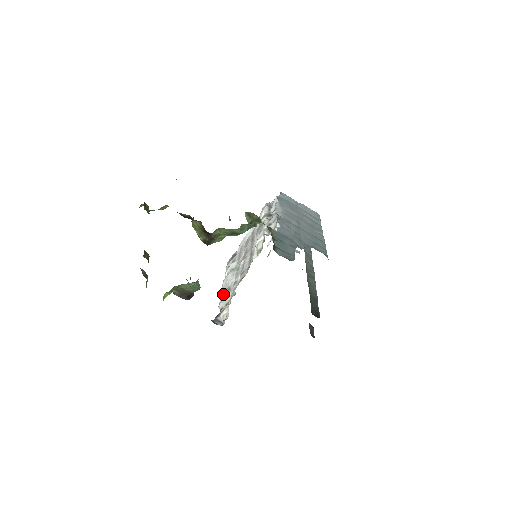
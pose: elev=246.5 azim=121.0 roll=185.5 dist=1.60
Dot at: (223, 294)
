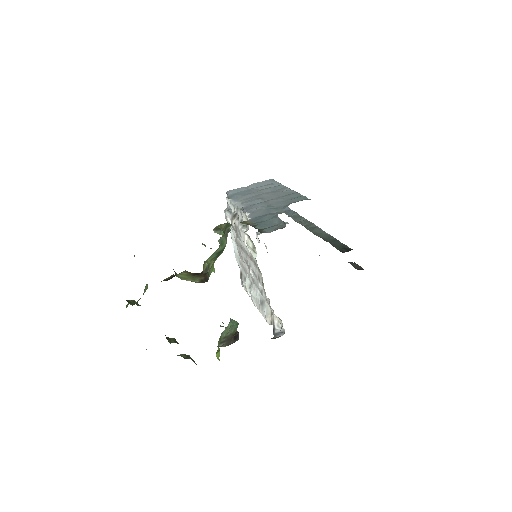
Dot at: (261, 311)
